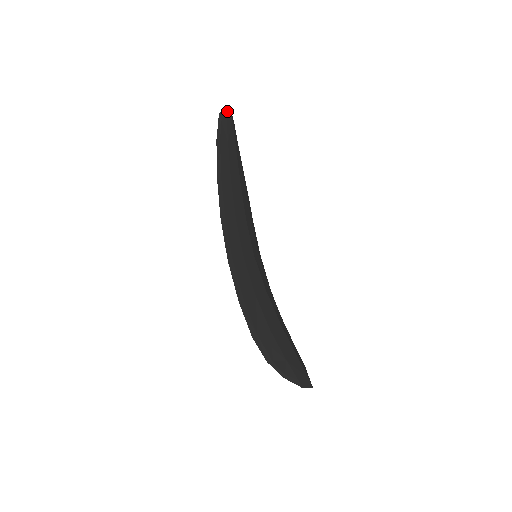
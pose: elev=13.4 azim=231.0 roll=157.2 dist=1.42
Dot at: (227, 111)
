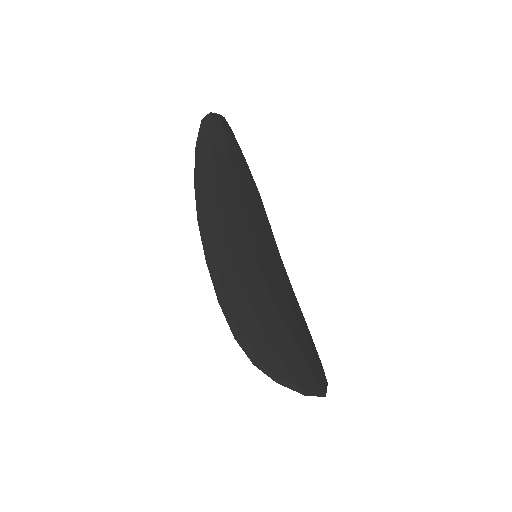
Dot at: (214, 116)
